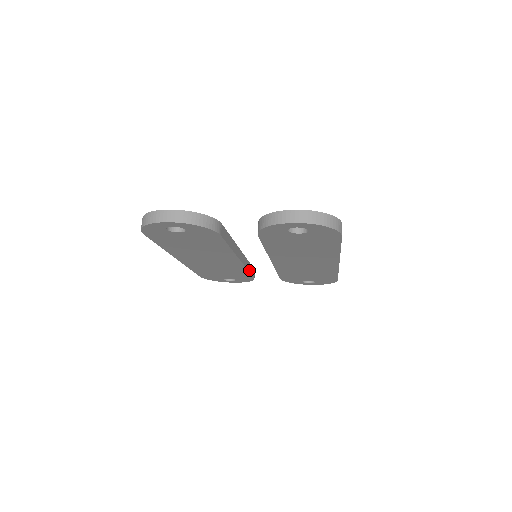
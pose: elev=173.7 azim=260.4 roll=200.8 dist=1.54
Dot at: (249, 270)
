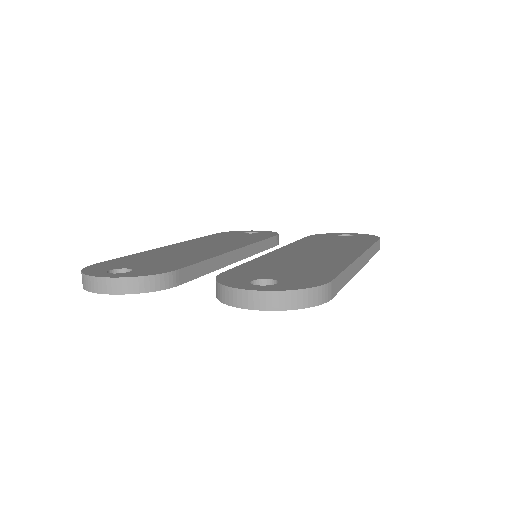
Dot at: (263, 249)
